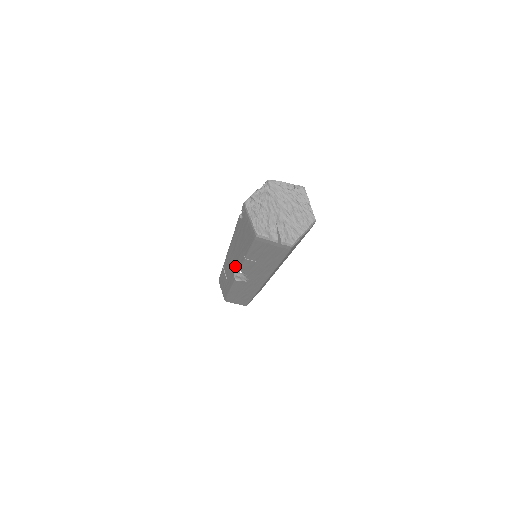
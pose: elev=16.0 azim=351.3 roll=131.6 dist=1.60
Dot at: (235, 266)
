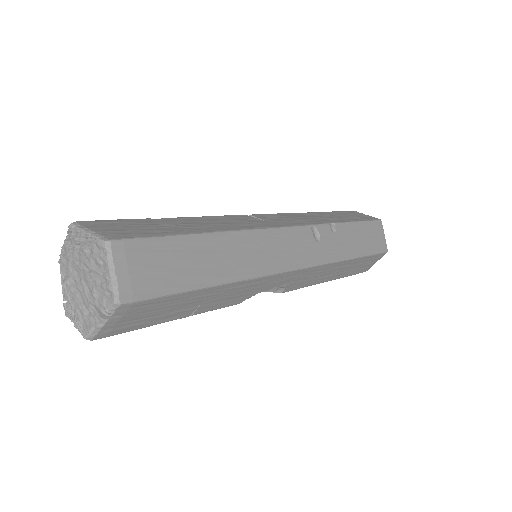
Dot at: occluded
